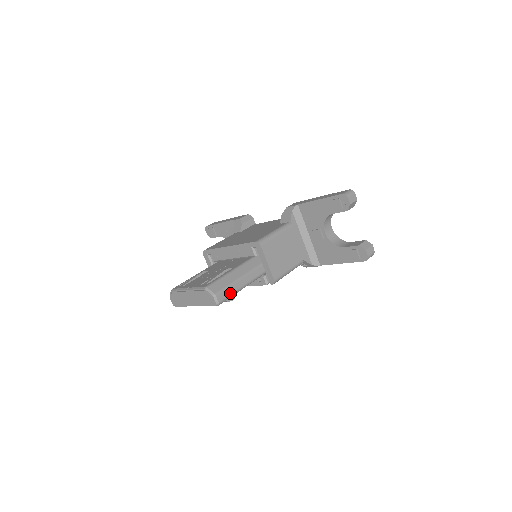
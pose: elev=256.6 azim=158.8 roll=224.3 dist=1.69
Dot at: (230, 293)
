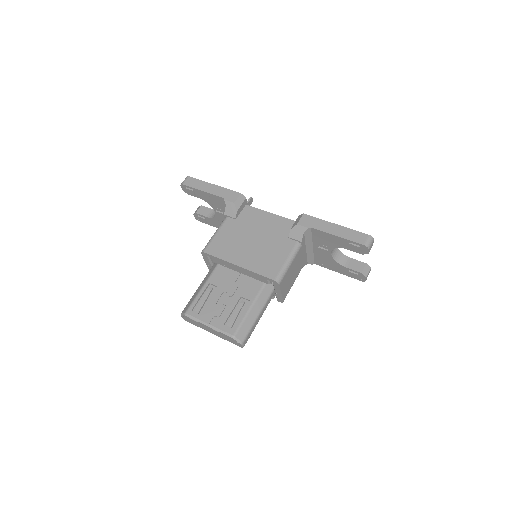
Dot at: occluded
